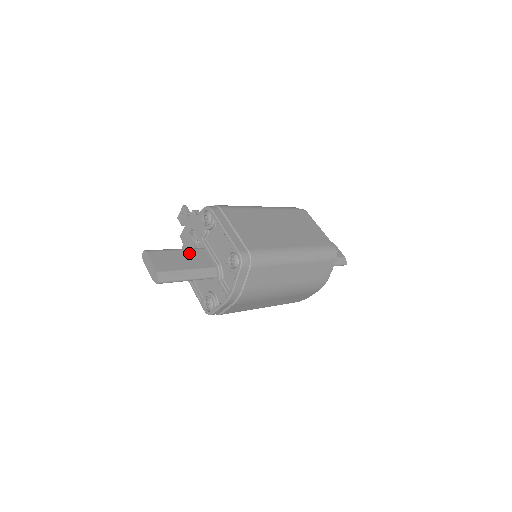
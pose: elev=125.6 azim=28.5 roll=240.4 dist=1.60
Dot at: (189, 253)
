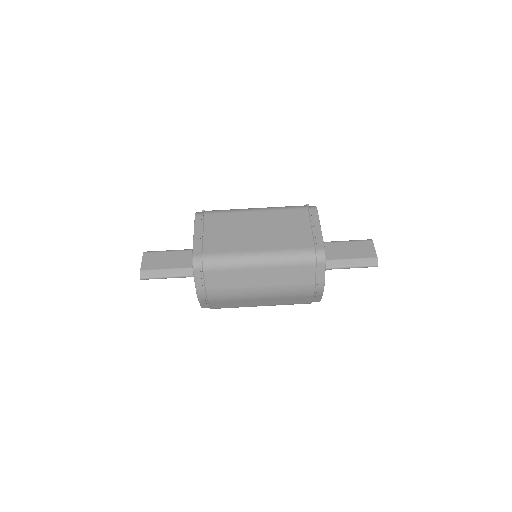
Dot at: (180, 254)
